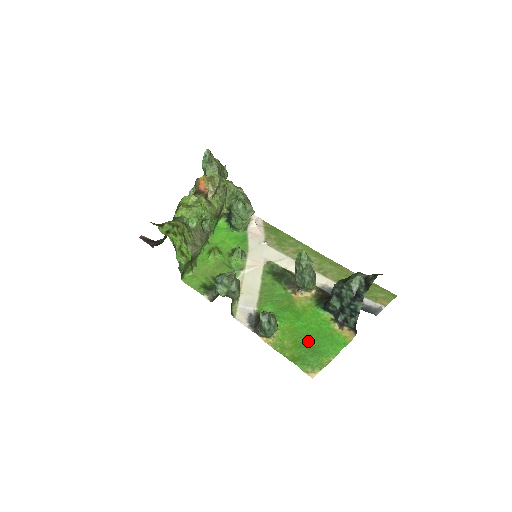
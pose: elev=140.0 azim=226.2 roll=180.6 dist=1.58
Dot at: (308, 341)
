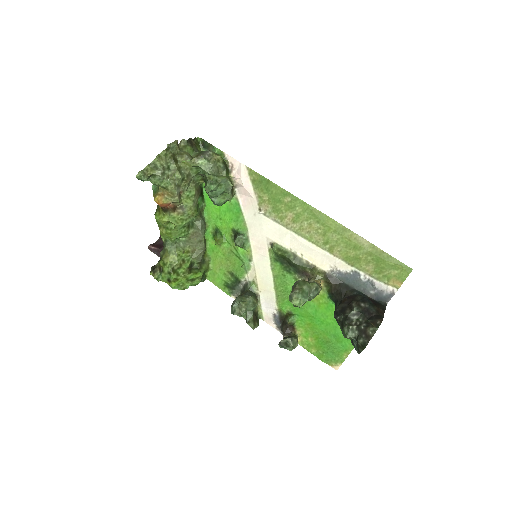
Dot at: (327, 338)
